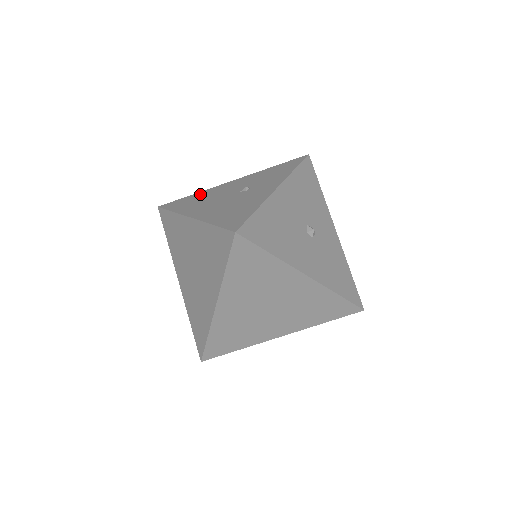
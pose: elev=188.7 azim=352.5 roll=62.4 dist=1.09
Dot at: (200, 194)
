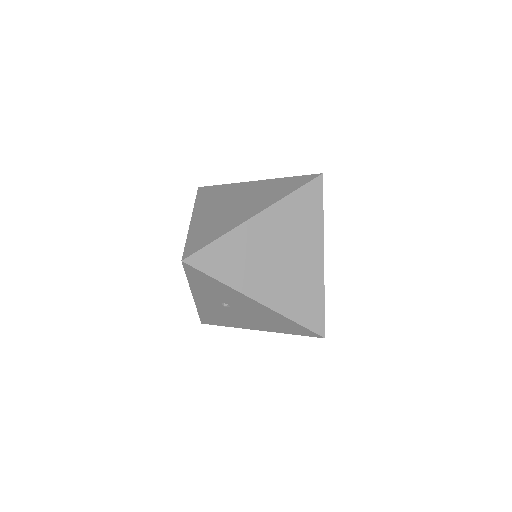
Dot at: occluded
